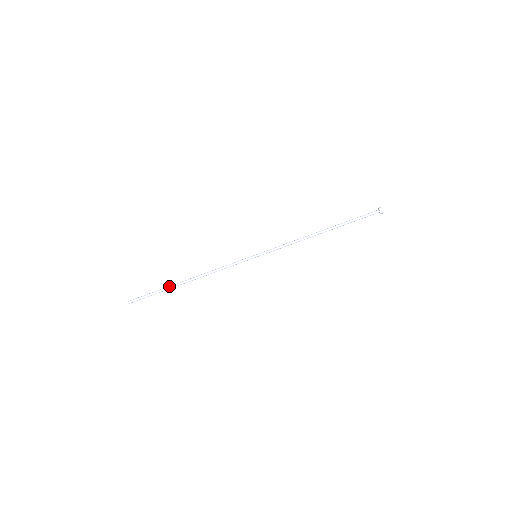
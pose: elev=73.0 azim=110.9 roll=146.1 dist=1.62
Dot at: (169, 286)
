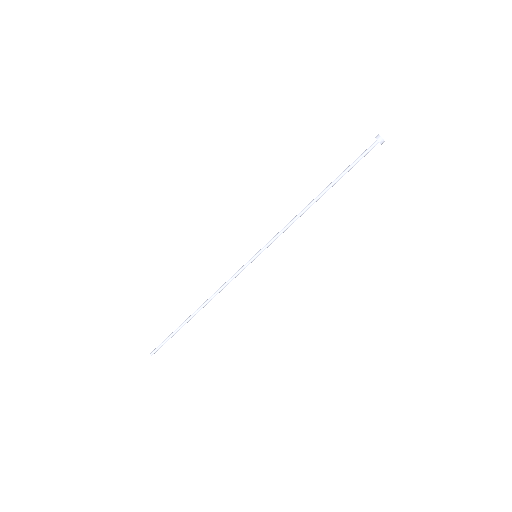
Dot at: occluded
